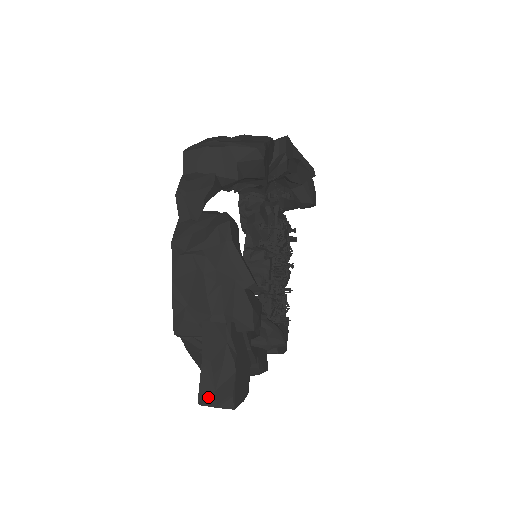
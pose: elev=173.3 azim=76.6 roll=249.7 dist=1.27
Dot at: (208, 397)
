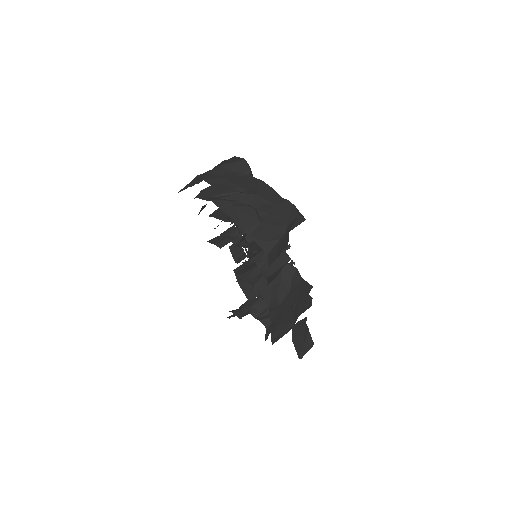
Dot at: (302, 352)
